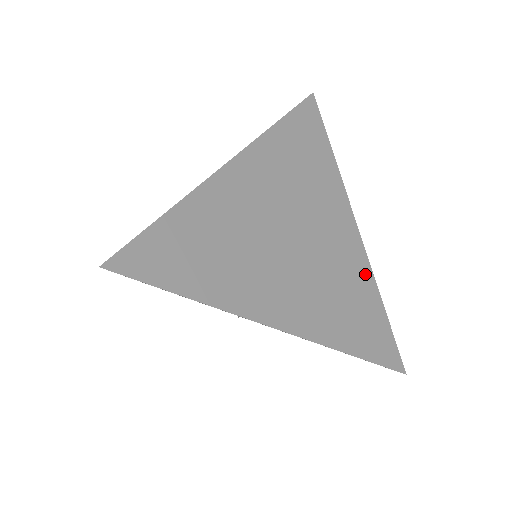
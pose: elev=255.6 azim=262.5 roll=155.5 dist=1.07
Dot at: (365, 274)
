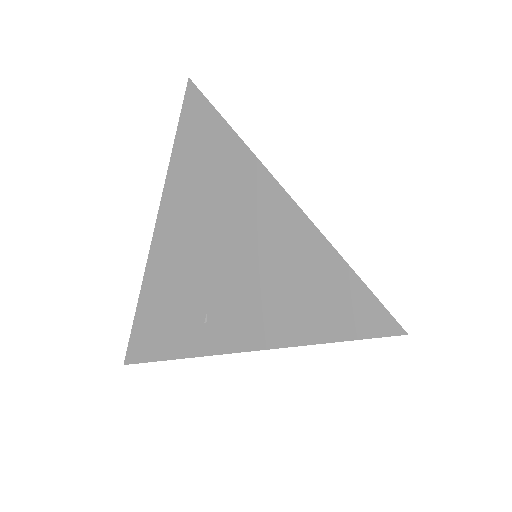
Dot at: occluded
